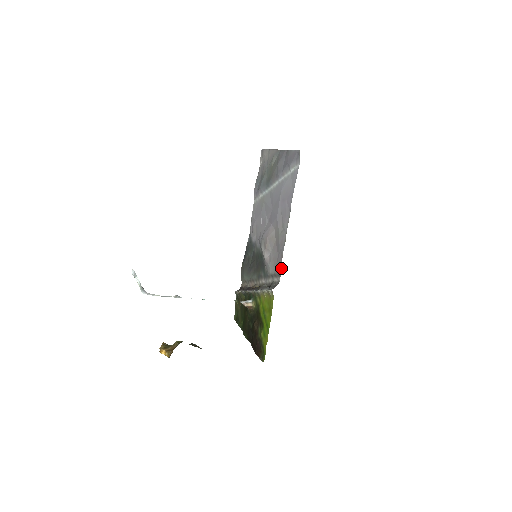
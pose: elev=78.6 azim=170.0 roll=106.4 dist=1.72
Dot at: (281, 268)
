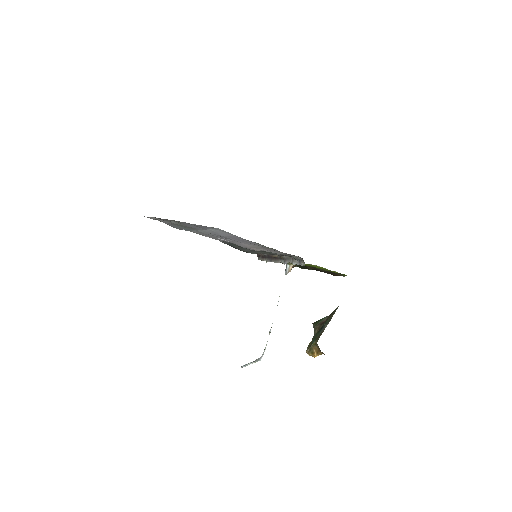
Dot at: occluded
